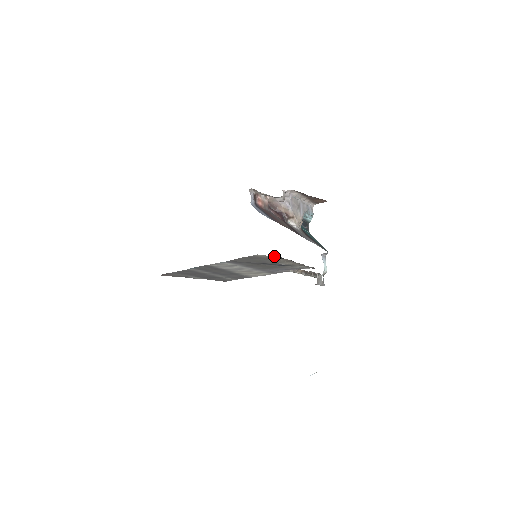
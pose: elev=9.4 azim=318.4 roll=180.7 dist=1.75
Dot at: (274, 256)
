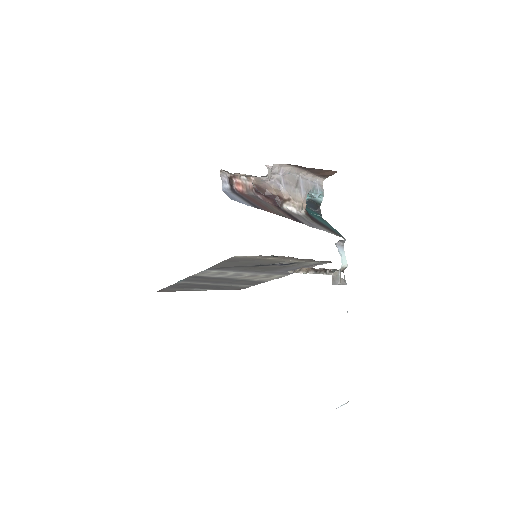
Dot at: (261, 255)
